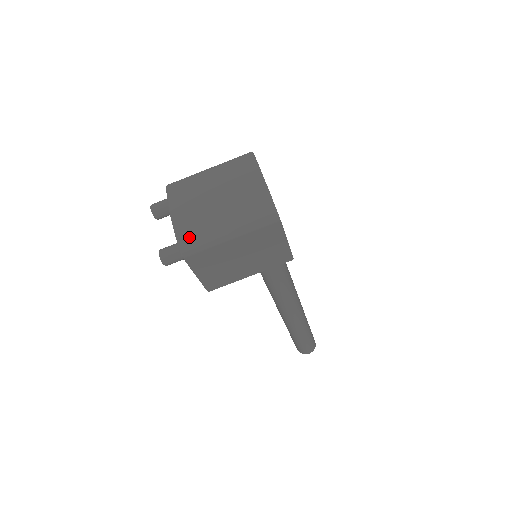
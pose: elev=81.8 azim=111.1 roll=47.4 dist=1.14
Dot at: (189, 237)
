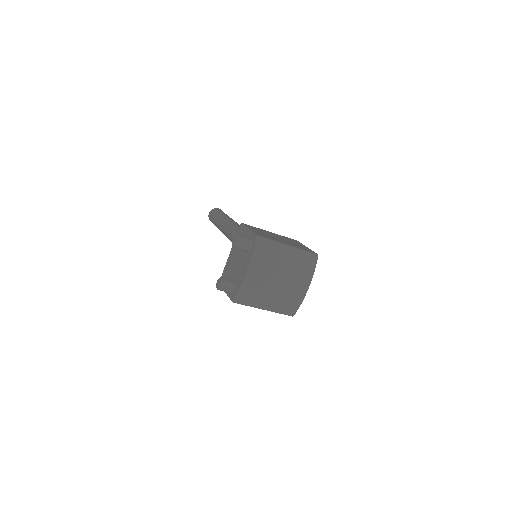
Dot at: (245, 297)
